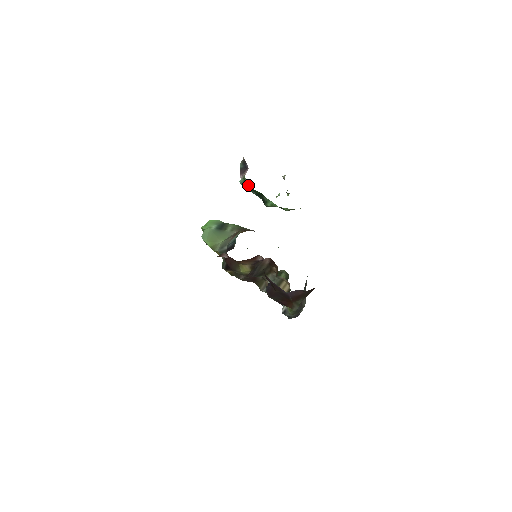
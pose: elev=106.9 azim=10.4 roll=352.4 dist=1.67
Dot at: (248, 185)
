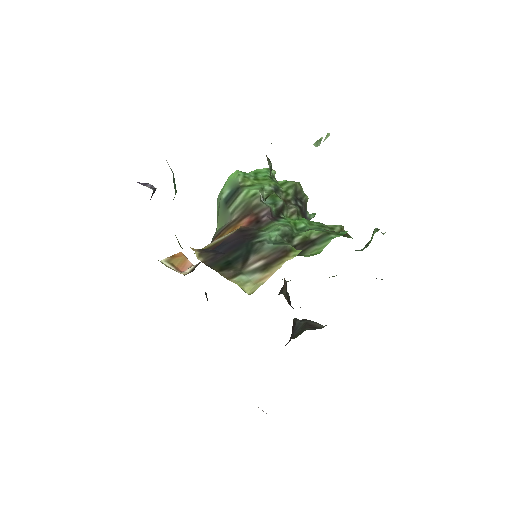
Dot at: occluded
